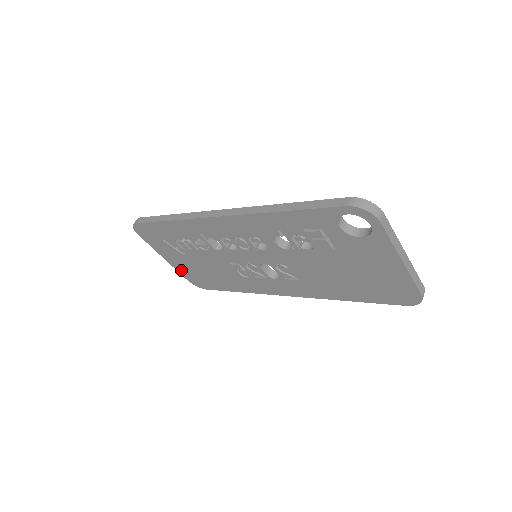
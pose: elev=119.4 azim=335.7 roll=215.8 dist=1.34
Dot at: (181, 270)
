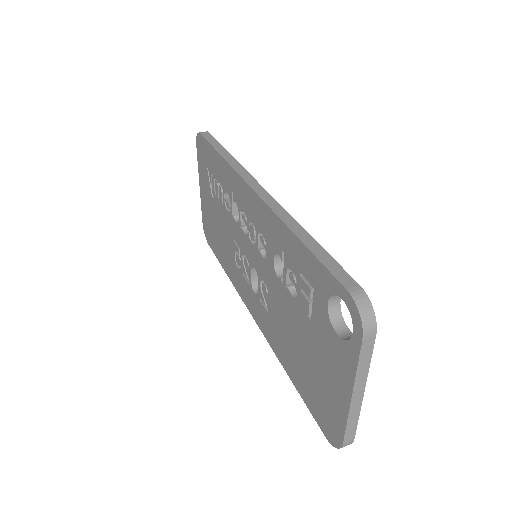
Dot at: (204, 209)
